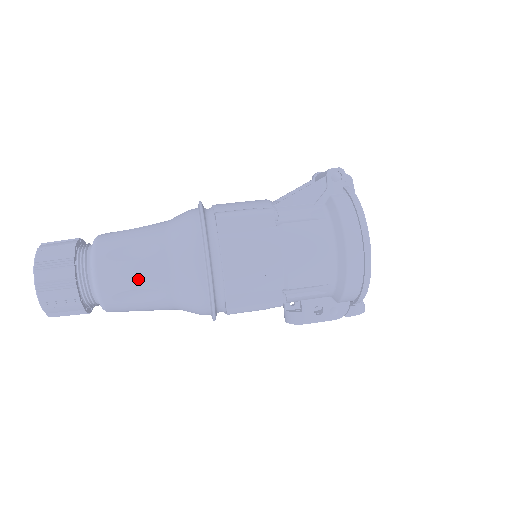
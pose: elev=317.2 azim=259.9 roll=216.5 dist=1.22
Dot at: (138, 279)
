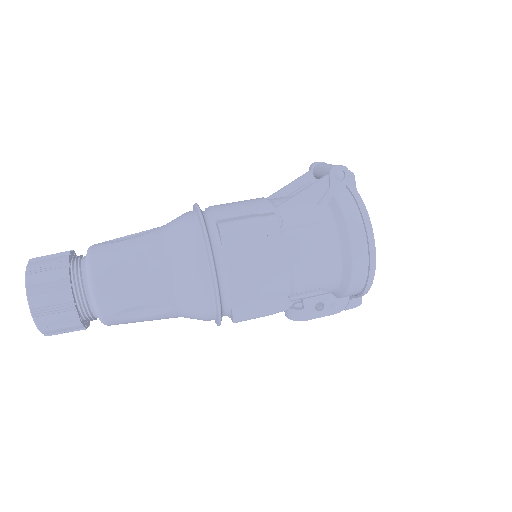
Dot at: (141, 297)
